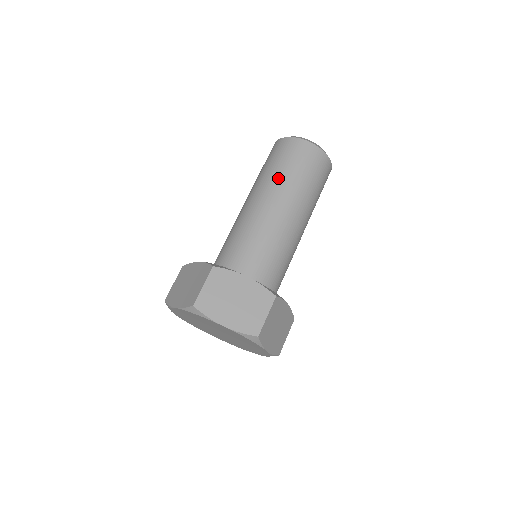
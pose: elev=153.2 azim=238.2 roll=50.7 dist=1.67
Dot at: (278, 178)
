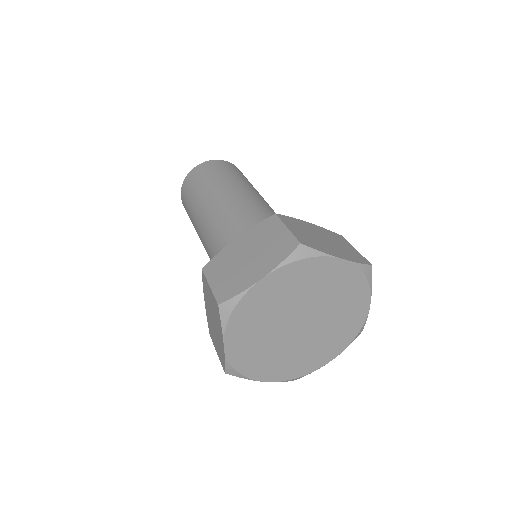
Dot at: (231, 180)
